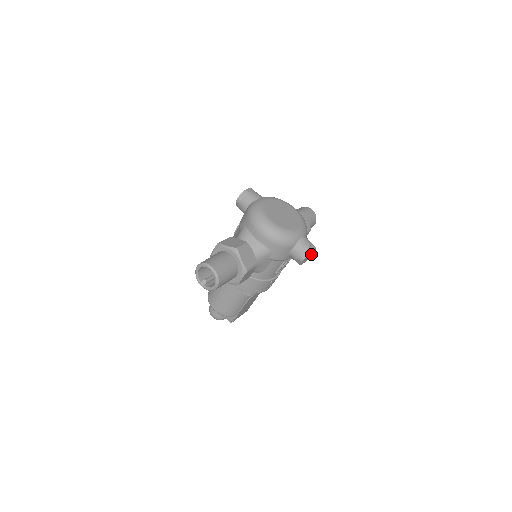
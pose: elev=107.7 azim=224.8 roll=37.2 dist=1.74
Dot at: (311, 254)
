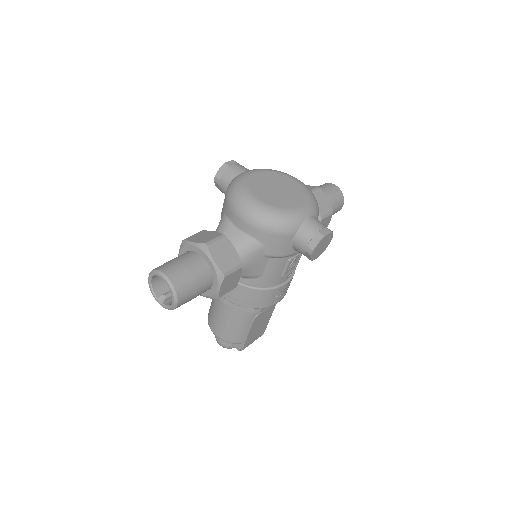
Dot at: (326, 242)
